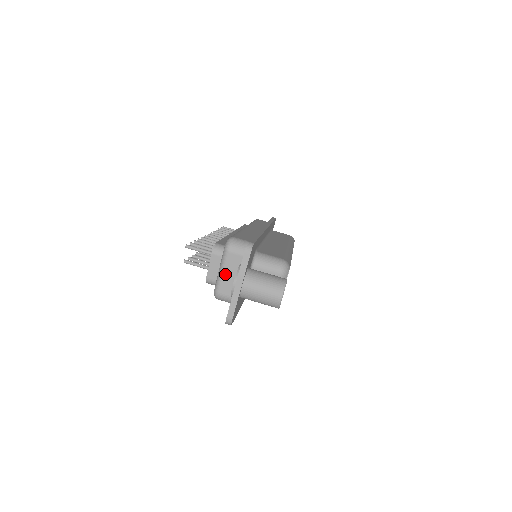
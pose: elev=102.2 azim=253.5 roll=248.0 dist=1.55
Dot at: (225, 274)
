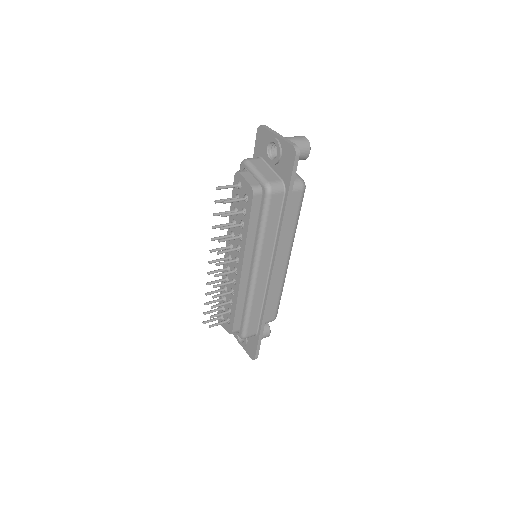
Dot at: (260, 171)
